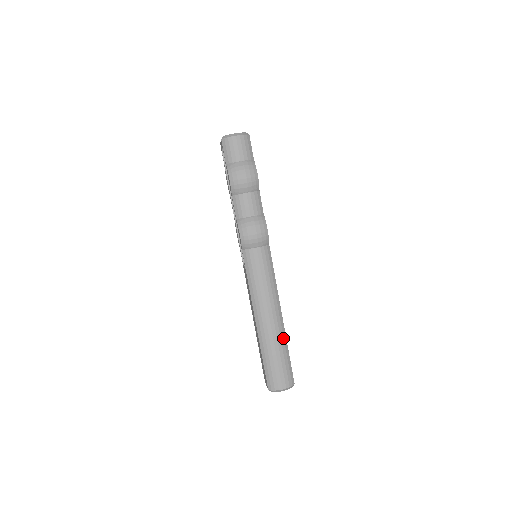
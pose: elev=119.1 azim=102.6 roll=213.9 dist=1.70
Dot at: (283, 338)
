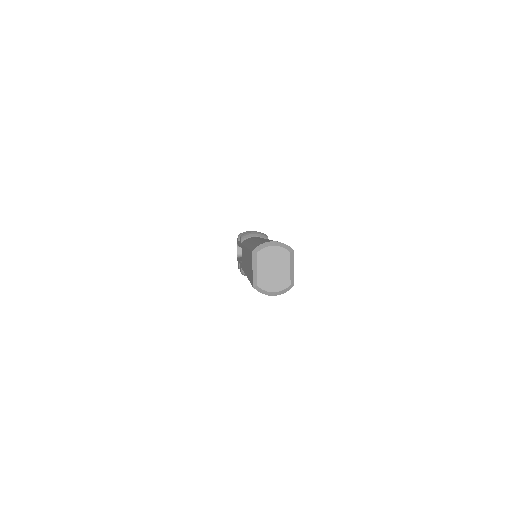
Dot at: occluded
